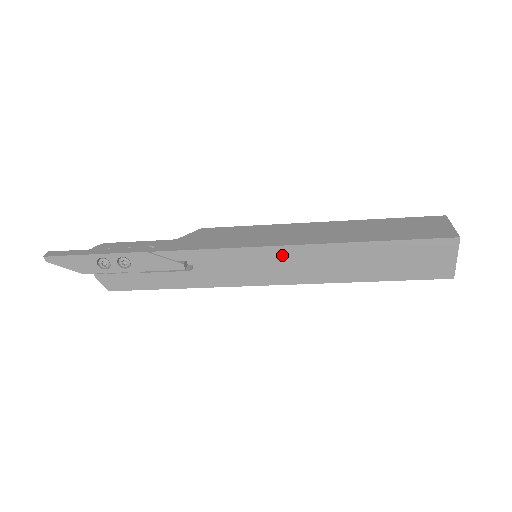
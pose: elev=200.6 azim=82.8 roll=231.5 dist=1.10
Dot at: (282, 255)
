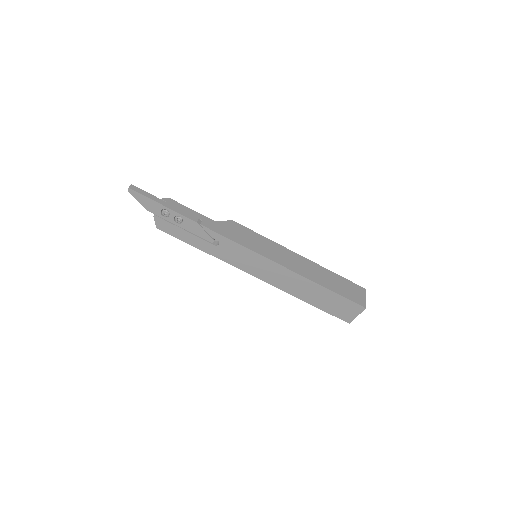
Dot at: (273, 267)
